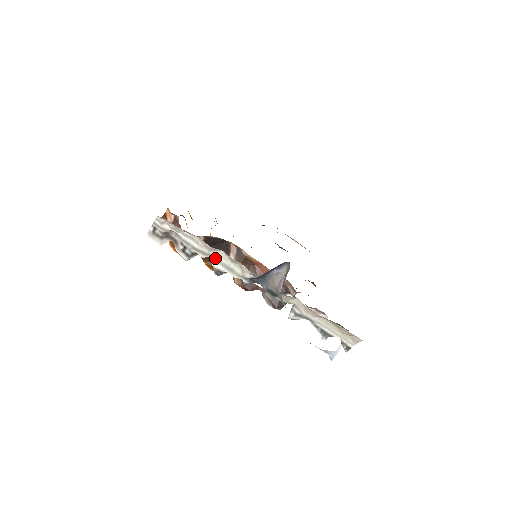
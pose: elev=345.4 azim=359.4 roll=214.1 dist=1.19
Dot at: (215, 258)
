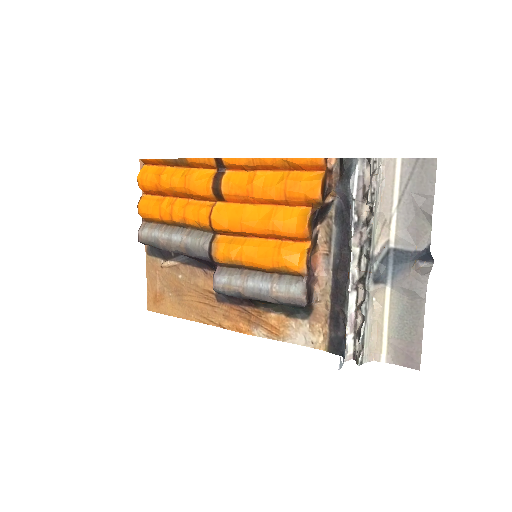
Dot at: (374, 220)
